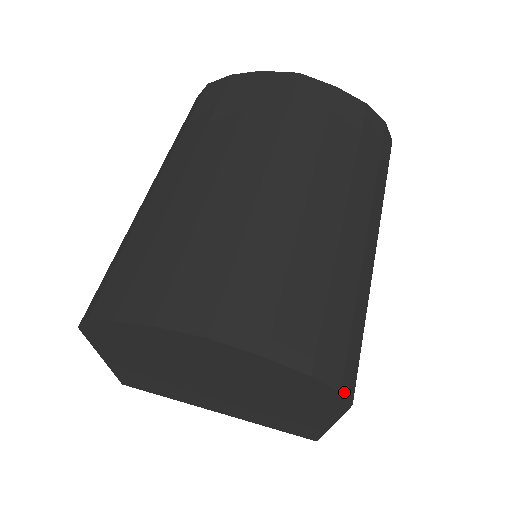
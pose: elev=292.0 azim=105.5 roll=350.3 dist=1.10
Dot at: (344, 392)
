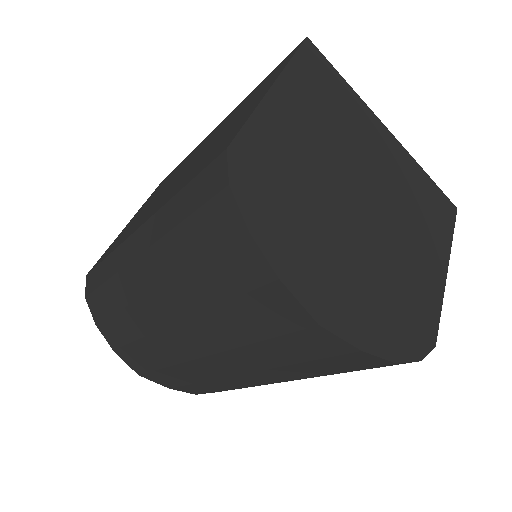
Dot at: occluded
